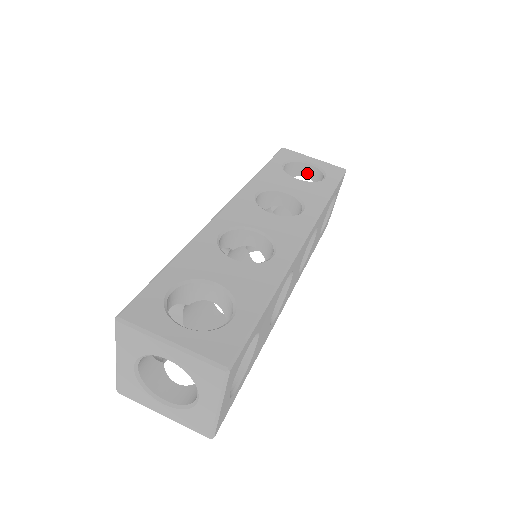
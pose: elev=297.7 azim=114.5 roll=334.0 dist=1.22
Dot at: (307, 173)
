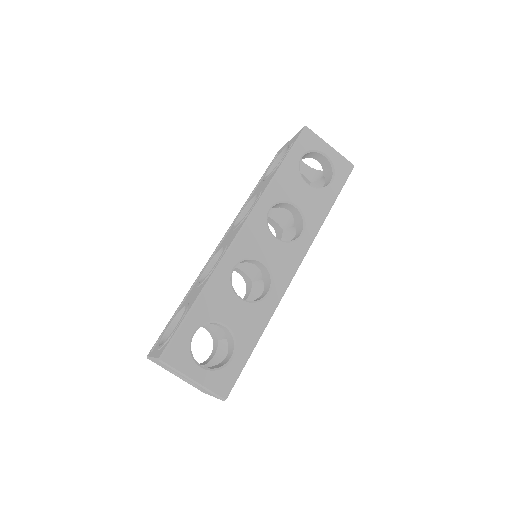
Dot at: (320, 159)
